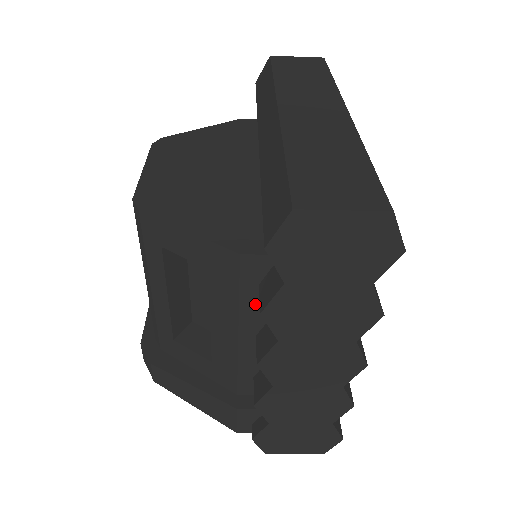
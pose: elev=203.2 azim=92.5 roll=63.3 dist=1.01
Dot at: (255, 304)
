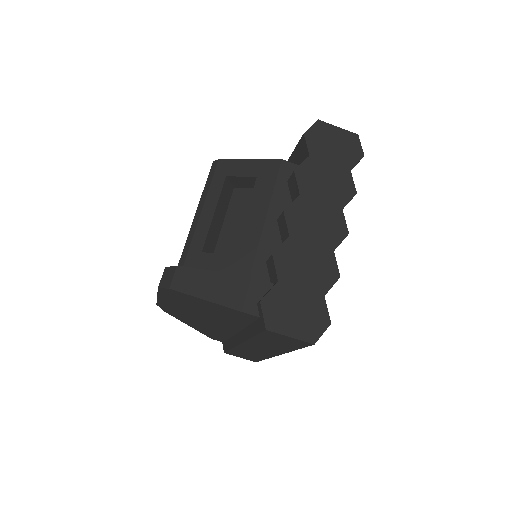
Dot at: (282, 194)
